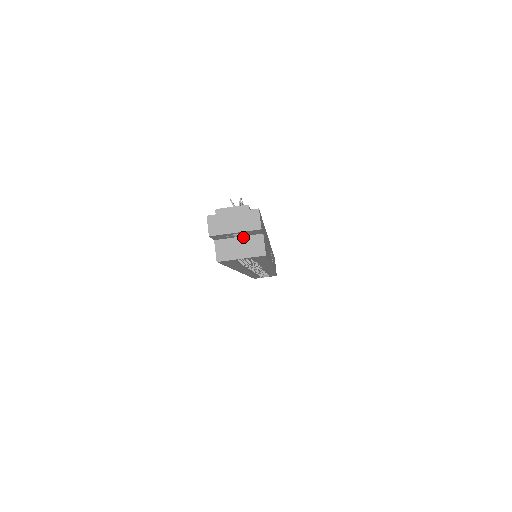
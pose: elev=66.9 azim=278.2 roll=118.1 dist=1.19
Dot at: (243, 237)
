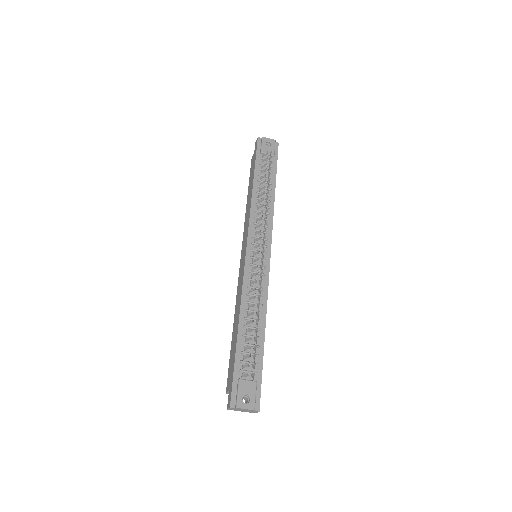
Dot at: occluded
